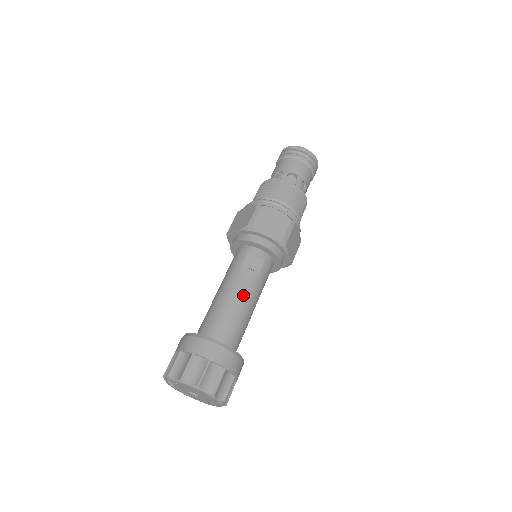
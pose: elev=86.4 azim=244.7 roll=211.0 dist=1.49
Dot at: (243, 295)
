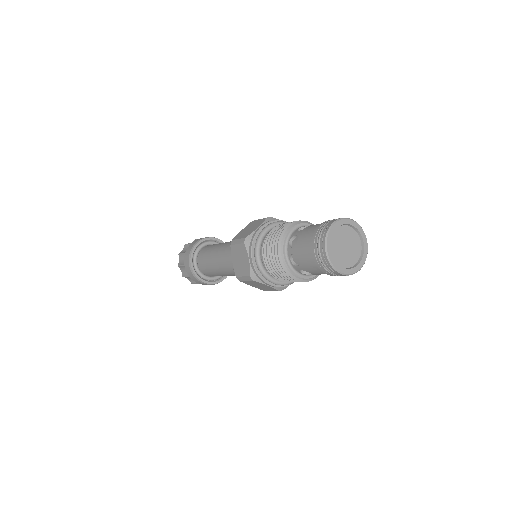
Dot at: (230, 275)
